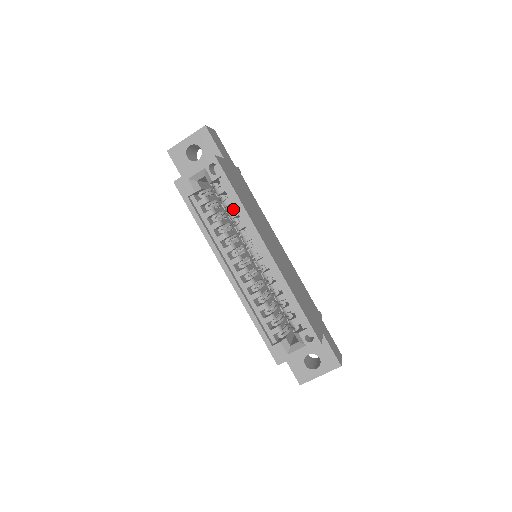
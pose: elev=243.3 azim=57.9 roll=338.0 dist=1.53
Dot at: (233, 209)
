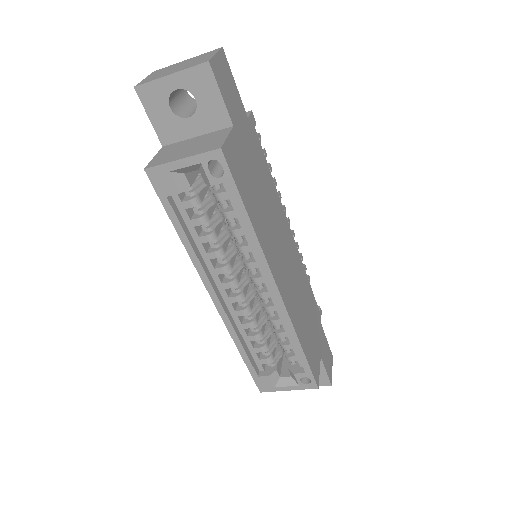
Dot at: occluded
